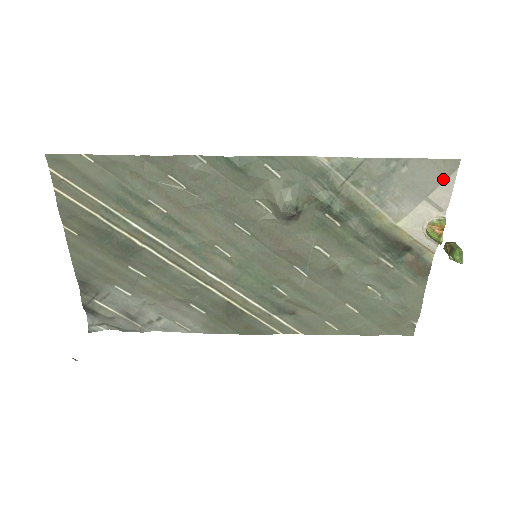
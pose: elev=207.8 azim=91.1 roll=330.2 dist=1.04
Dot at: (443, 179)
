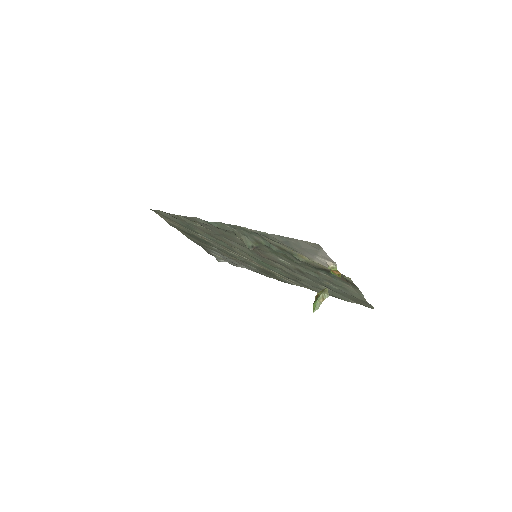
Dot at: (318, 250)
